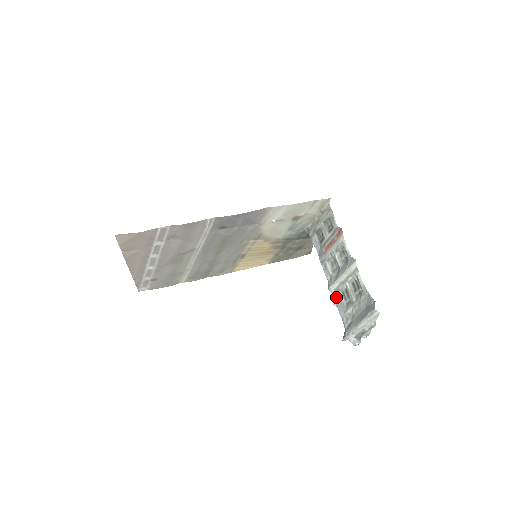
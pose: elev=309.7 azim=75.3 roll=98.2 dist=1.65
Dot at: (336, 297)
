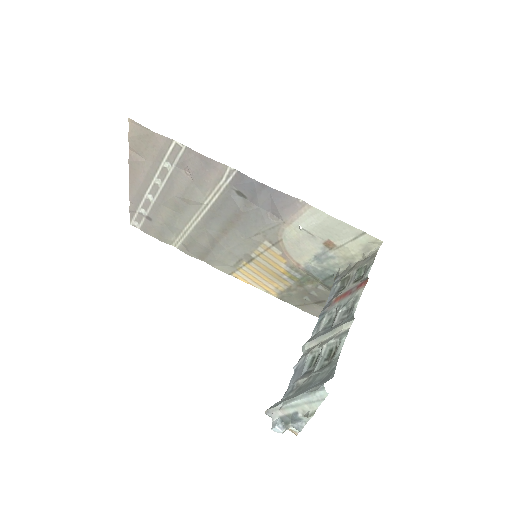
Dot at: (303, 359)
